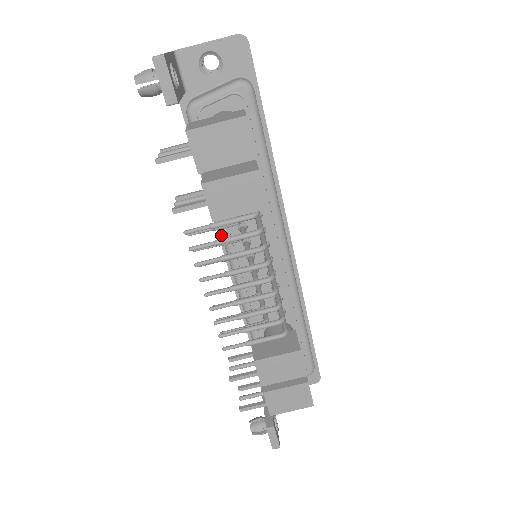
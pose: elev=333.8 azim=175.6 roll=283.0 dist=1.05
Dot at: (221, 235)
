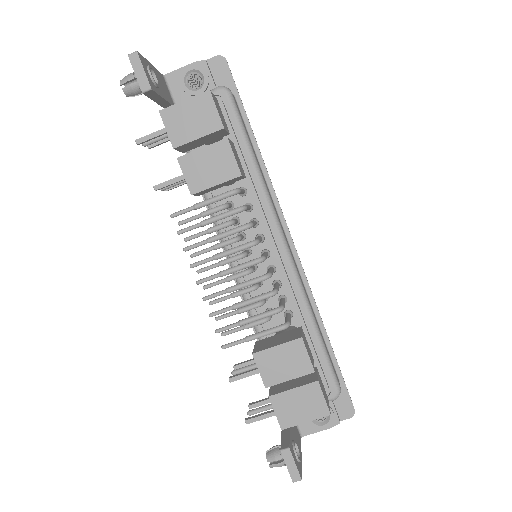
Dot at: occluded
